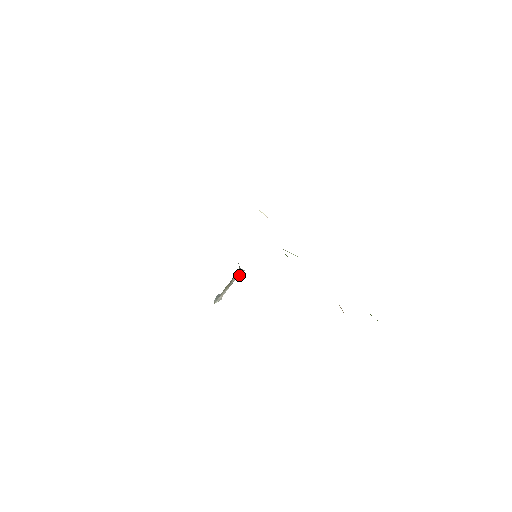
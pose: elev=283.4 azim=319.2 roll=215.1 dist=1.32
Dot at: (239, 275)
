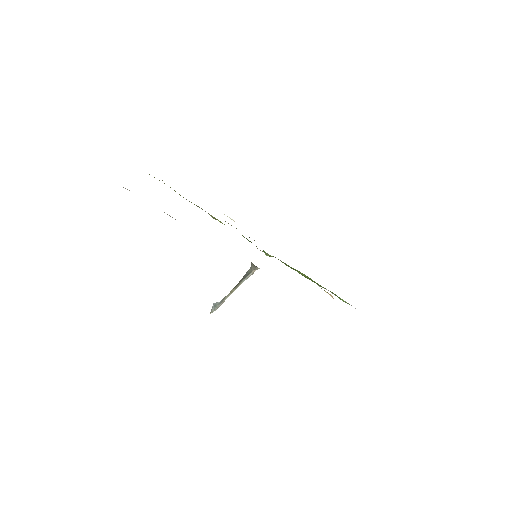
Dot at: occluded
